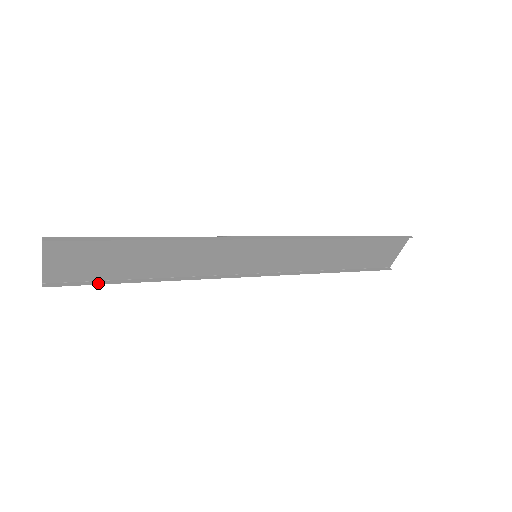
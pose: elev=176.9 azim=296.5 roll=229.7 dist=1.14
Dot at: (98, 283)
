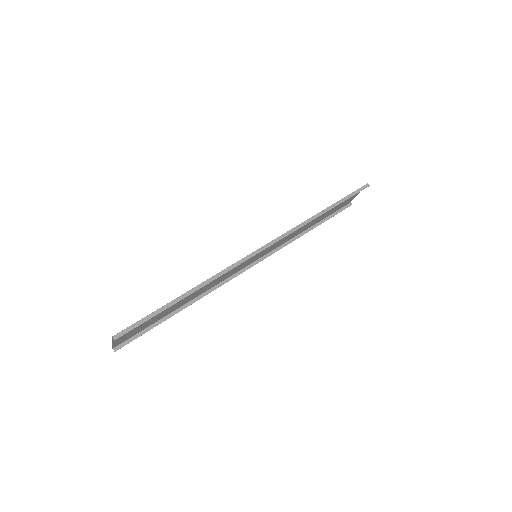
Dot at: (150, 329)
